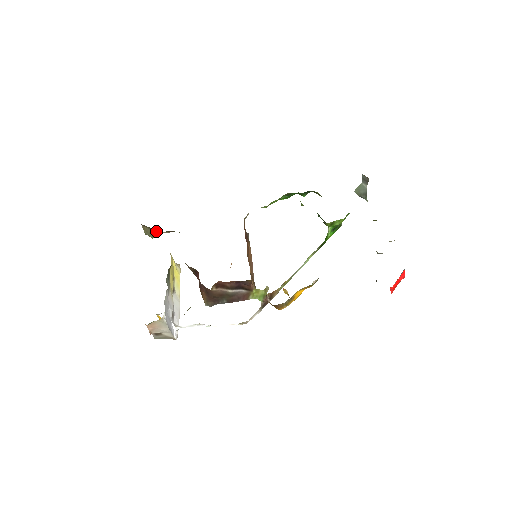
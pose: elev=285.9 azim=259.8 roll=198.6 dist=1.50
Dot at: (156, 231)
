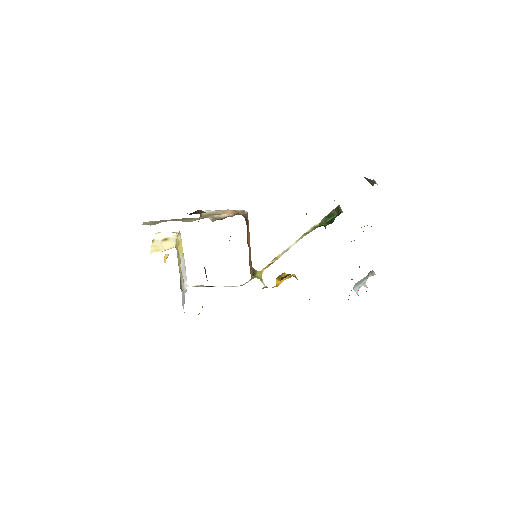
Dot at: occluded
